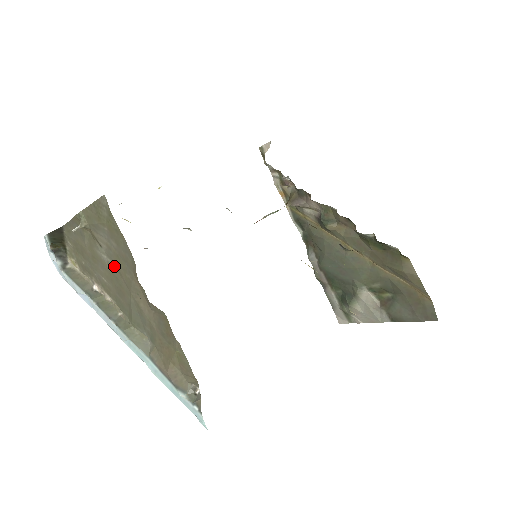
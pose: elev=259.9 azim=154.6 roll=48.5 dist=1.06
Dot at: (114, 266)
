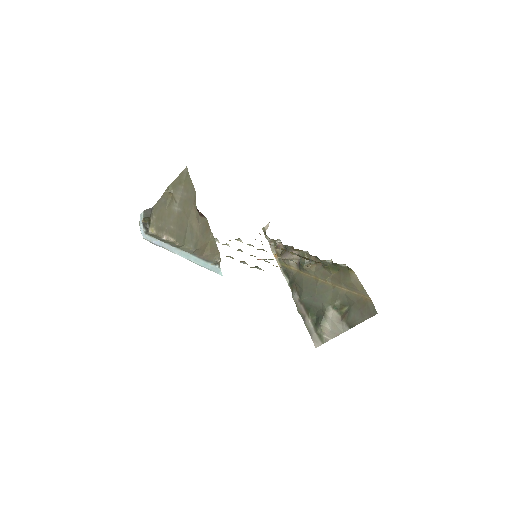
Dot at: (181, 210)
